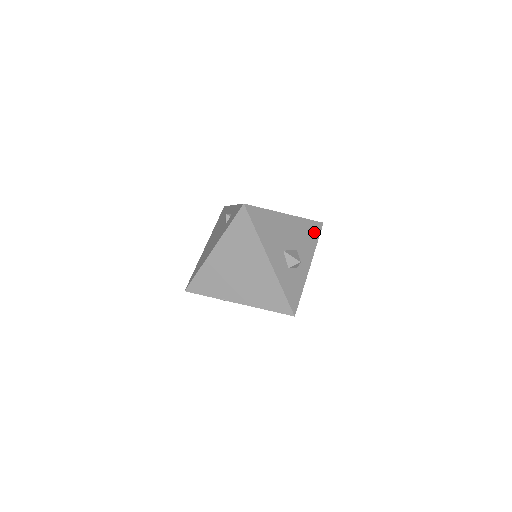
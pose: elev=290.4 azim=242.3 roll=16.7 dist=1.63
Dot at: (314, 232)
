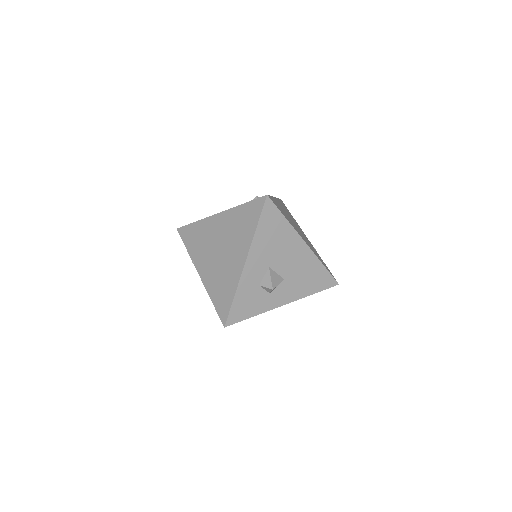
Dot at: (320, 282)
